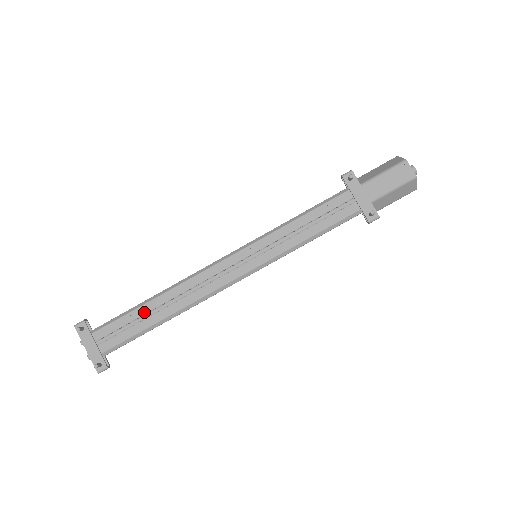
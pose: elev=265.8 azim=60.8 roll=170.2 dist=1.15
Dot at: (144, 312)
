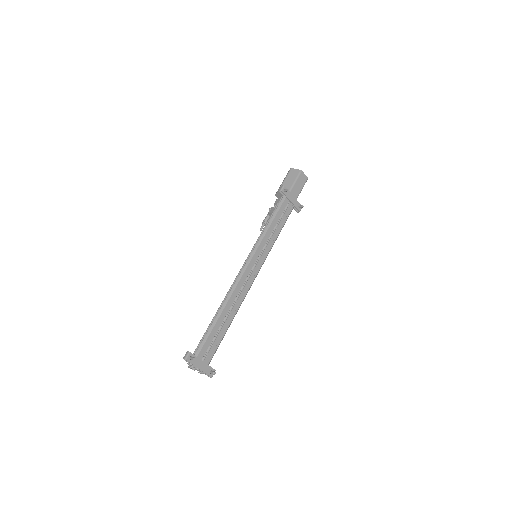
Dot at: (220, 324)
